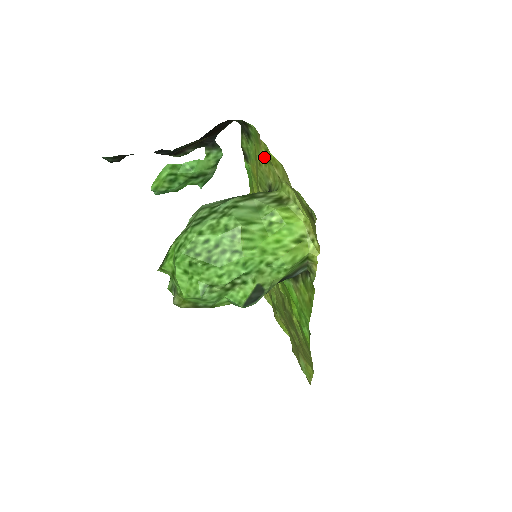
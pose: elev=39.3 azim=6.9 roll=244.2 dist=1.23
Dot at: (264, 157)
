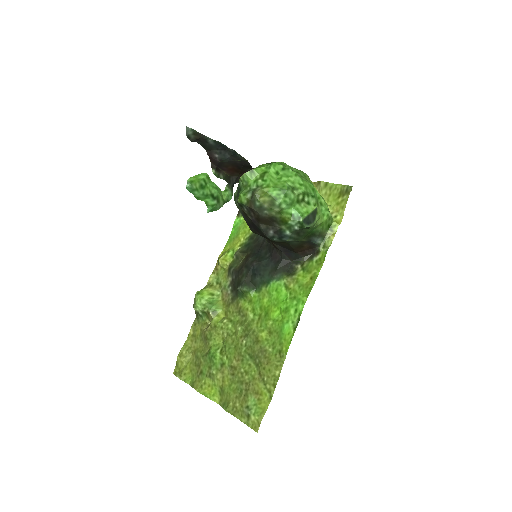
Dot at: occluded
